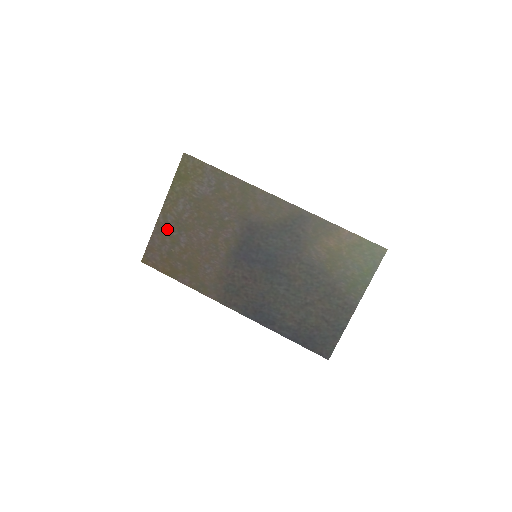
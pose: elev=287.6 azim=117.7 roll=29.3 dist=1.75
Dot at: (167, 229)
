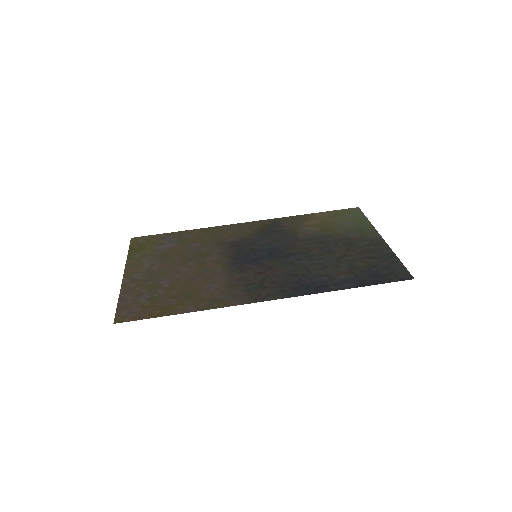
Dot at: (138, 284)
